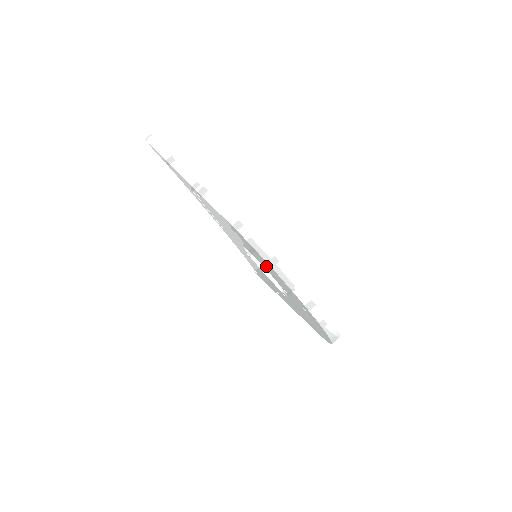
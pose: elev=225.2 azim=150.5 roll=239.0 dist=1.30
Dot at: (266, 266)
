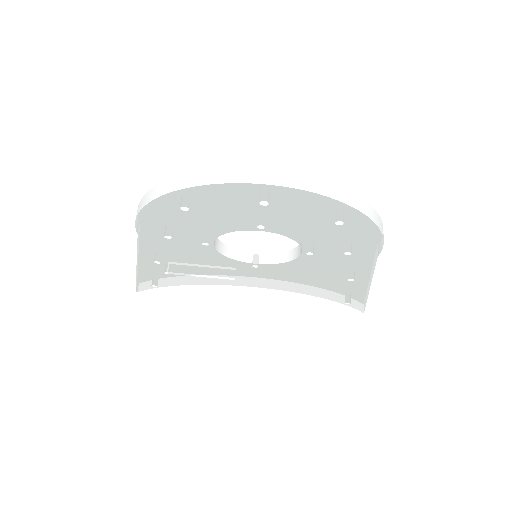
Dot at: (197, 218)
